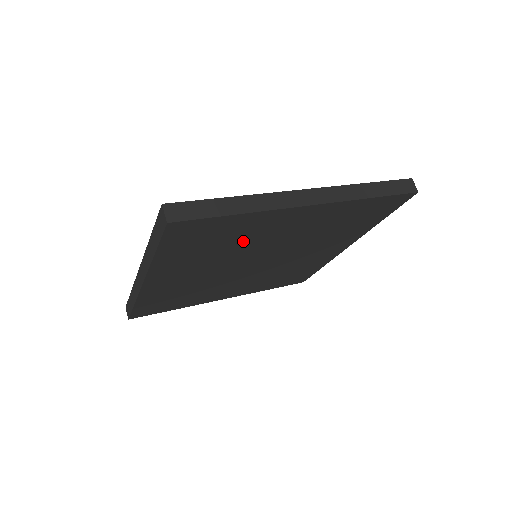
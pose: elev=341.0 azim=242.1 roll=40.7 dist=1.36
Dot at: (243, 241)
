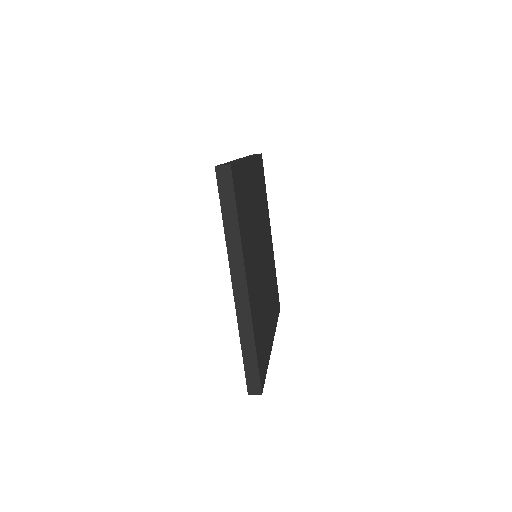
Dot at: (250, 210)
